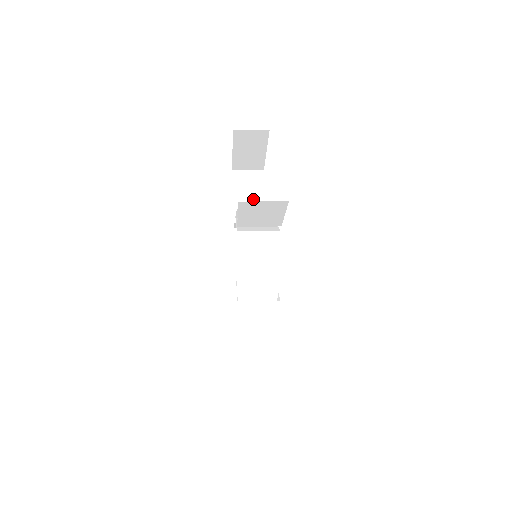
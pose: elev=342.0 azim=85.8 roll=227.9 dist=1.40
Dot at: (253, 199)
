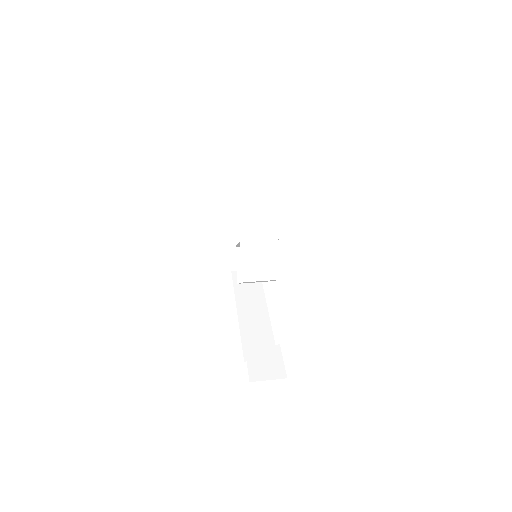
Dot at: (255, 152)
